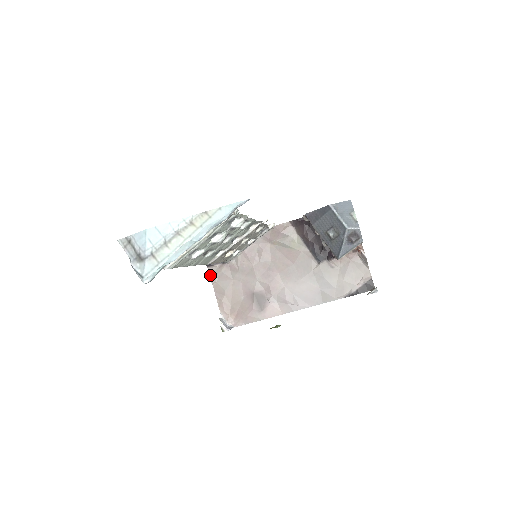
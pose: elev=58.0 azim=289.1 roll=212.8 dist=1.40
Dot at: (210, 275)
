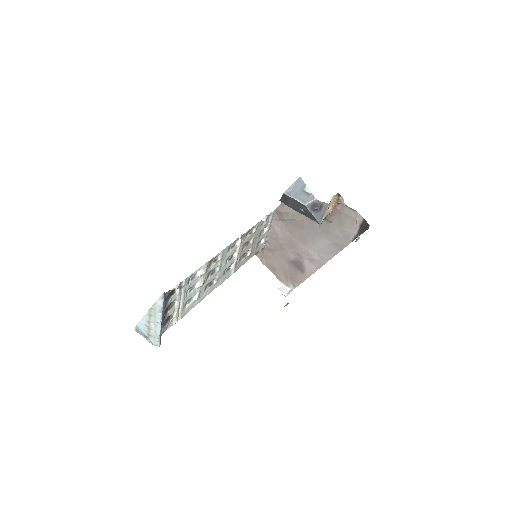
Dot at: (260, 260)
